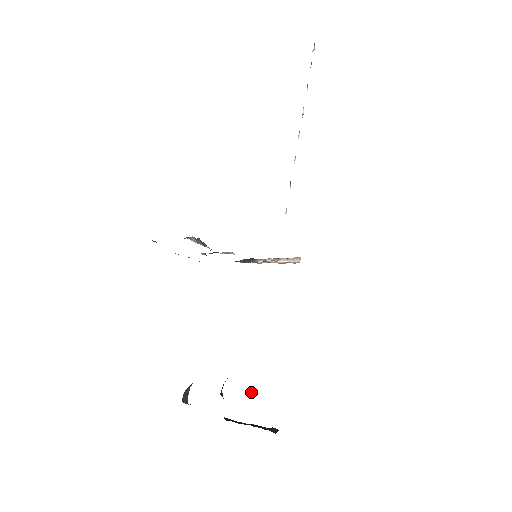
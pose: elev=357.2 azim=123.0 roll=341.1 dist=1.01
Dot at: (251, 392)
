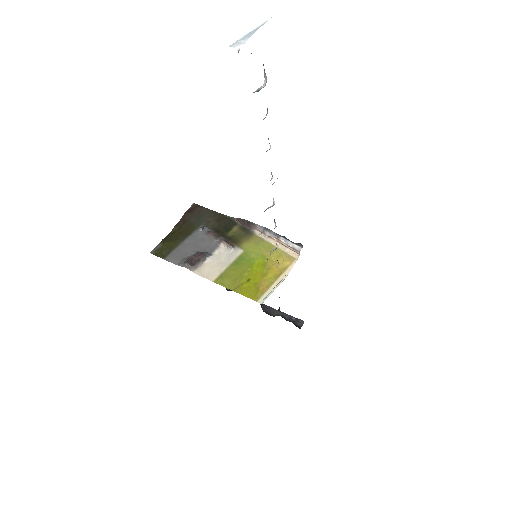
Dot at: (279, 309)
